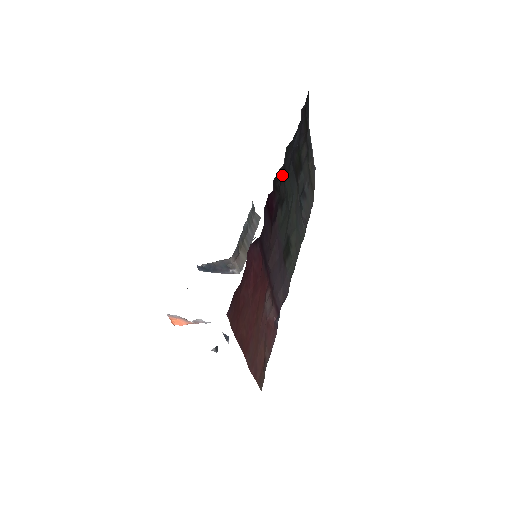
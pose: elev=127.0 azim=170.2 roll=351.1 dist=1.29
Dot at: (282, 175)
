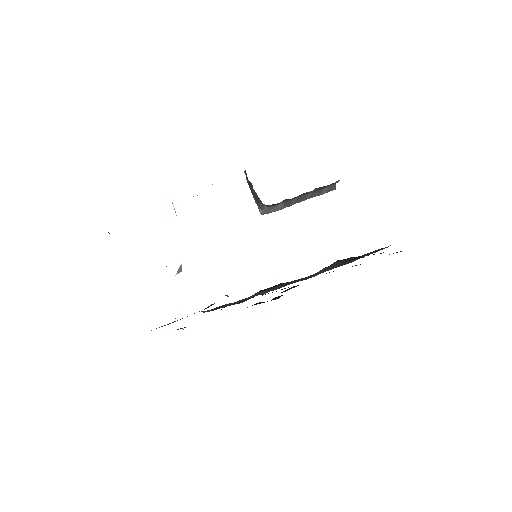
Dot at: occluded
